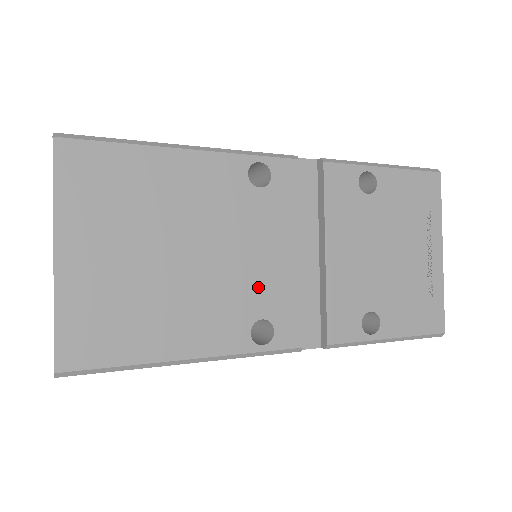
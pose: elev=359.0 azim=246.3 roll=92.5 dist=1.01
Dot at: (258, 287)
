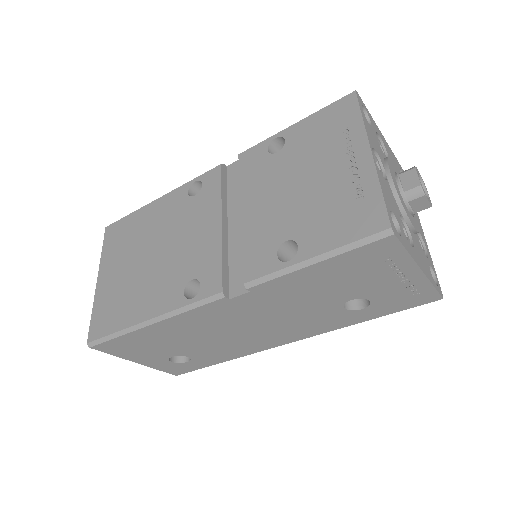
Dot at: (191, 258)
